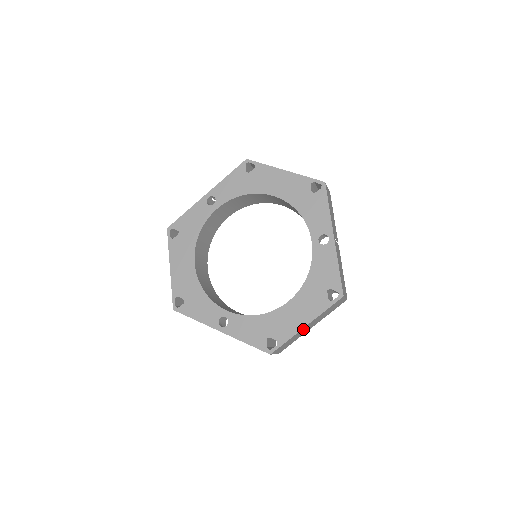
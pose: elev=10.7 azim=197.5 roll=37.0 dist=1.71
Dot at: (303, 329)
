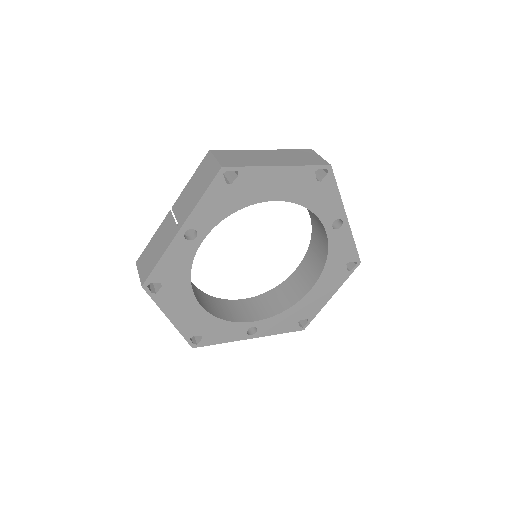
Dot at: occluded
